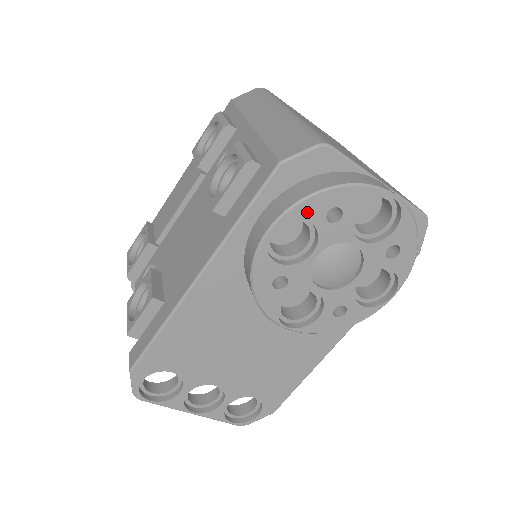
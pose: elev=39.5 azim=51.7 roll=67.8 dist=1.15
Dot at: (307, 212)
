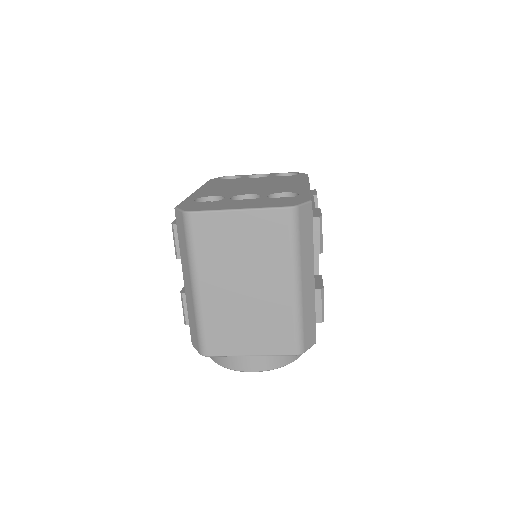
Dot at: occluded
